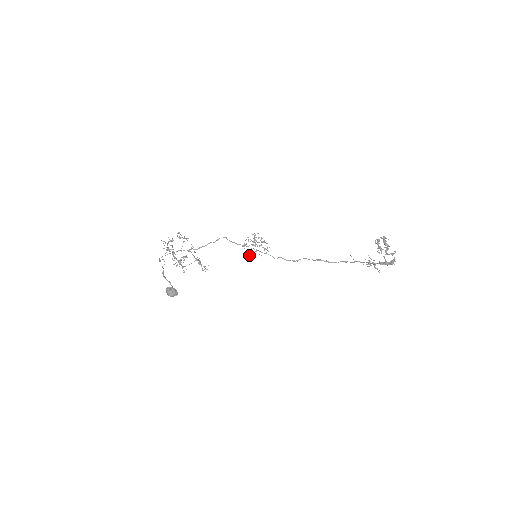
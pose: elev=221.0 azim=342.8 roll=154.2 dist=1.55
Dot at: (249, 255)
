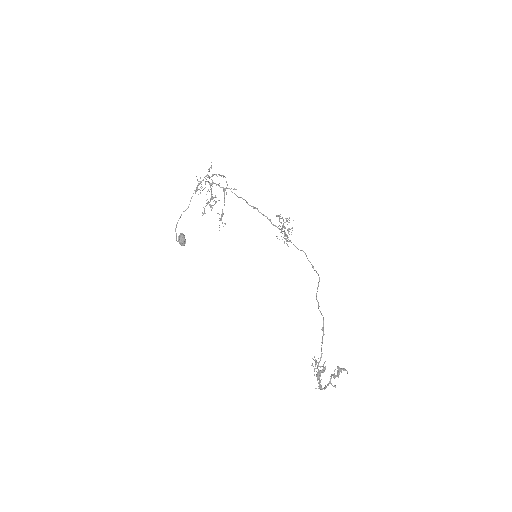
Dot at: occluded
